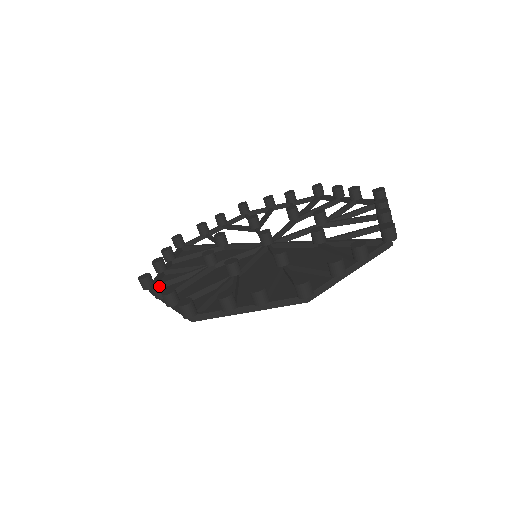
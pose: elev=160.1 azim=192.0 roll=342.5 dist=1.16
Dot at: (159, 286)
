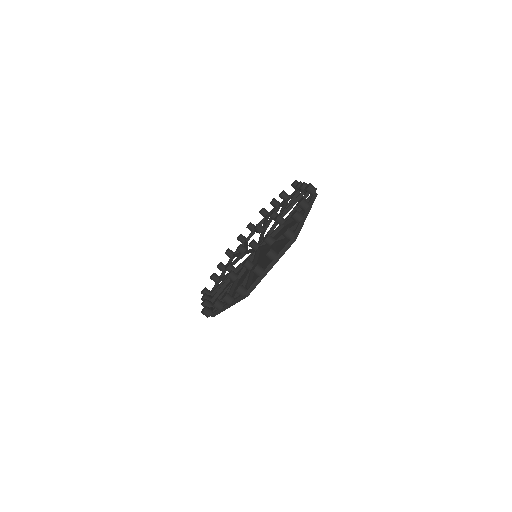
Dot at: (217, 301)
